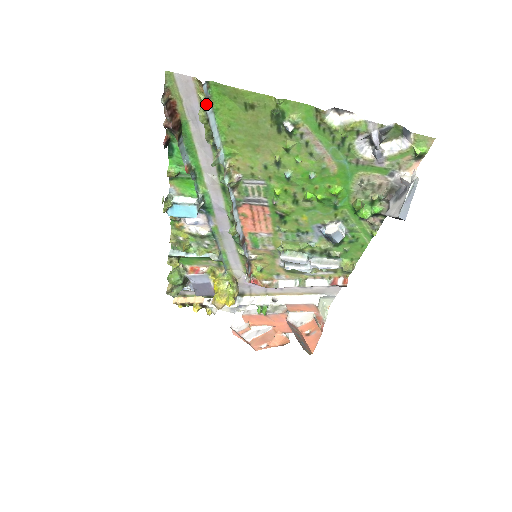
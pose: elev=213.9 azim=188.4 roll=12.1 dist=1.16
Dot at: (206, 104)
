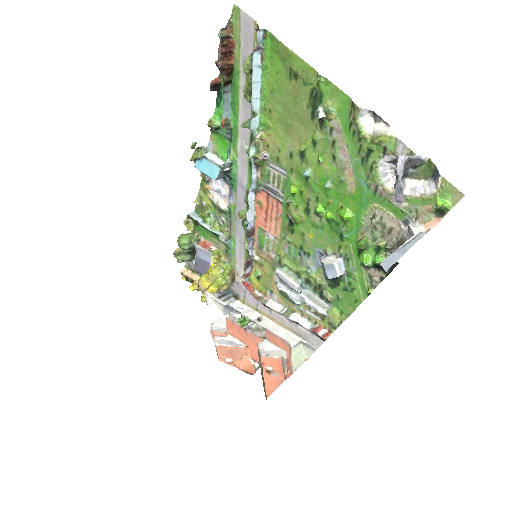
Dot at: (255, 53)
